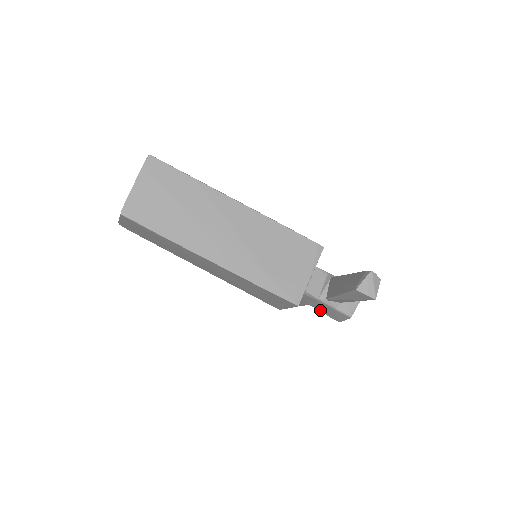
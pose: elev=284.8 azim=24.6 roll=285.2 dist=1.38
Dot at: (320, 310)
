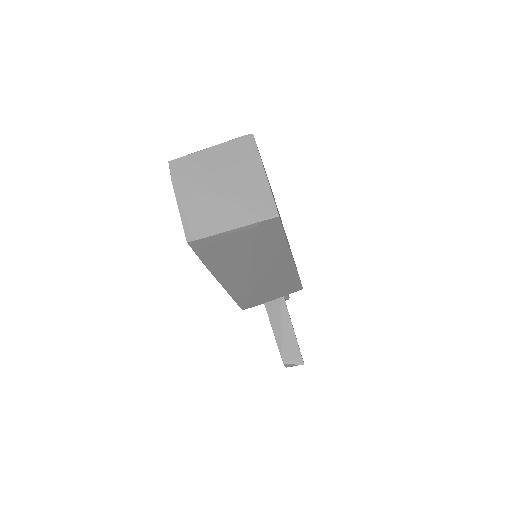
Dot at: occluded
